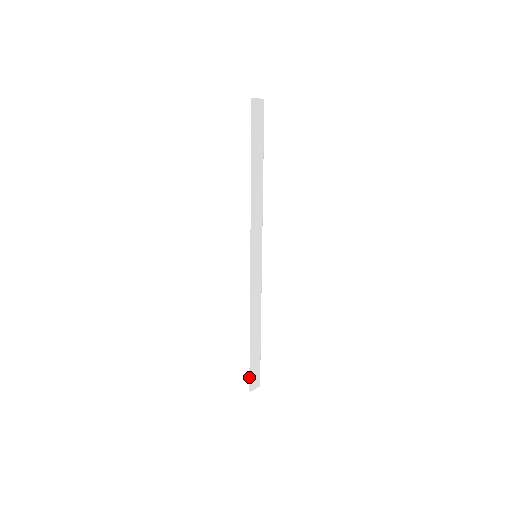
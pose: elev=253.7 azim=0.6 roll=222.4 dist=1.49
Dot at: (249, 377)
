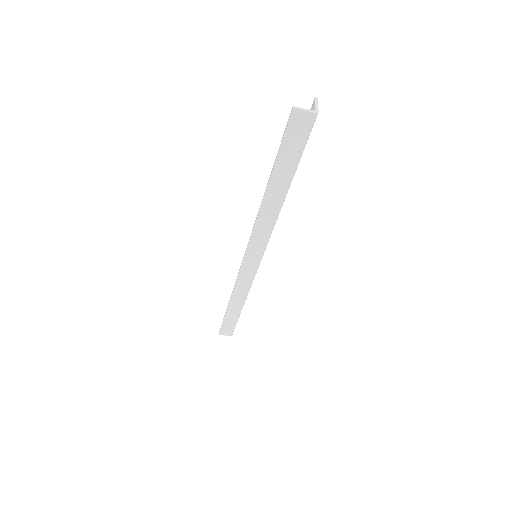
Dot at: (221, 326)
